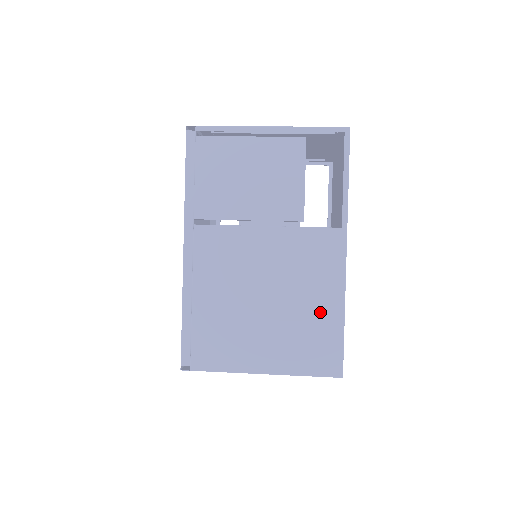
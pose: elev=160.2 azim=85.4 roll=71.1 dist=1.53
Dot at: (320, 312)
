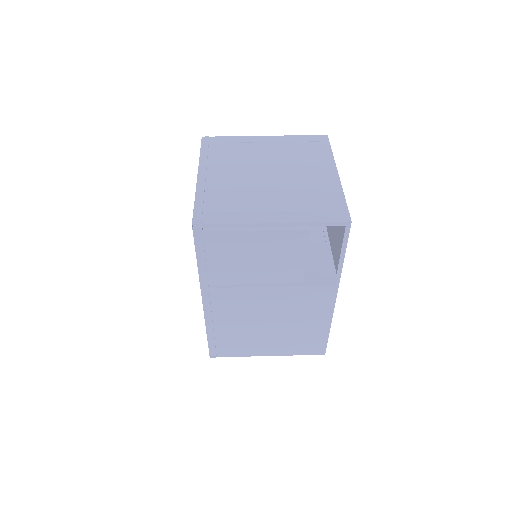
Dot at: (312, 328)
